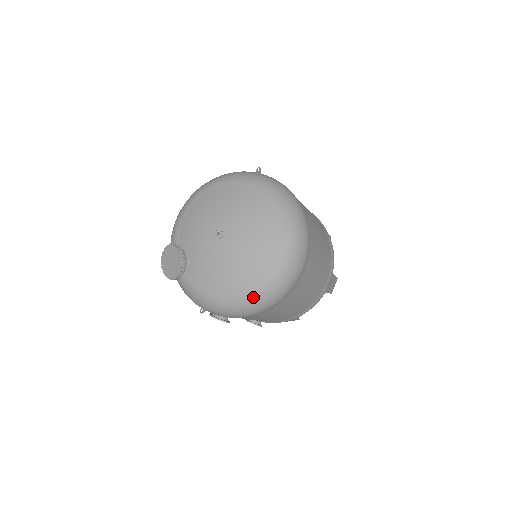
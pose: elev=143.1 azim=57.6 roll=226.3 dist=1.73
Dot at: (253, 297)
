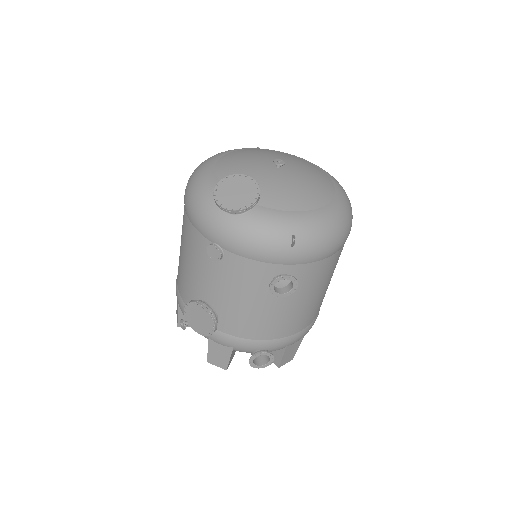
Dot at: (341, 213)
